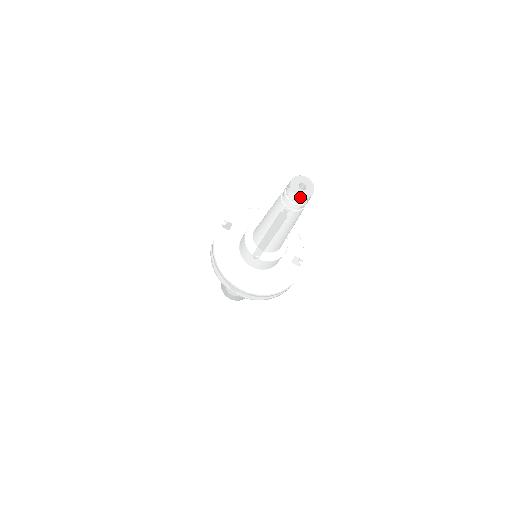
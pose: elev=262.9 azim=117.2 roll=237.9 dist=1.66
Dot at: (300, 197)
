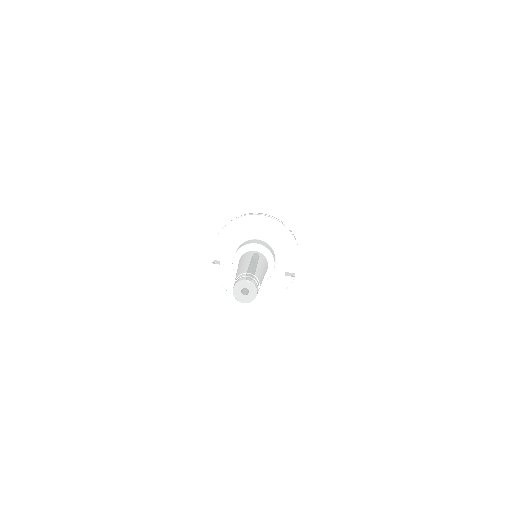
Dot at: occluded
